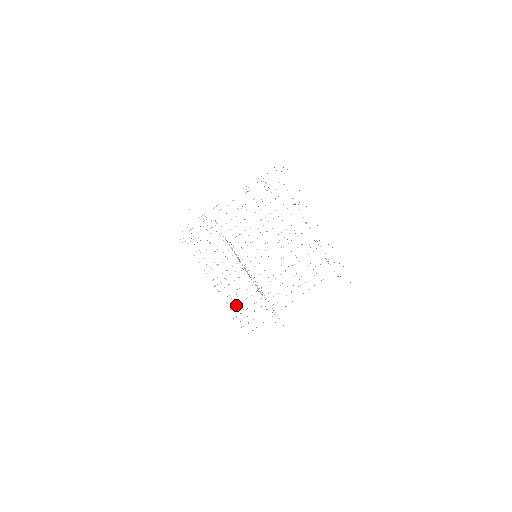
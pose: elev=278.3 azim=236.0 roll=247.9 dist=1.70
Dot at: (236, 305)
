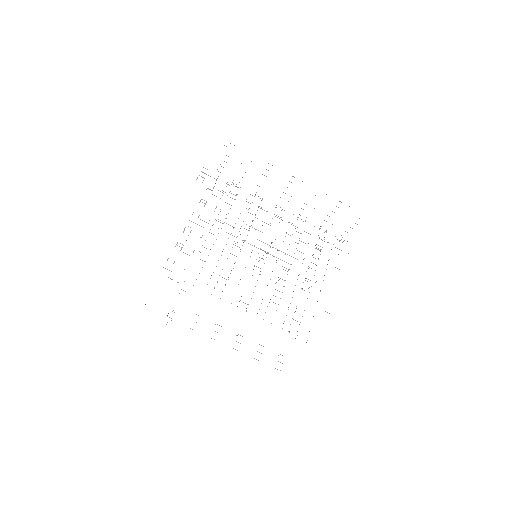
Dot at: occluded
